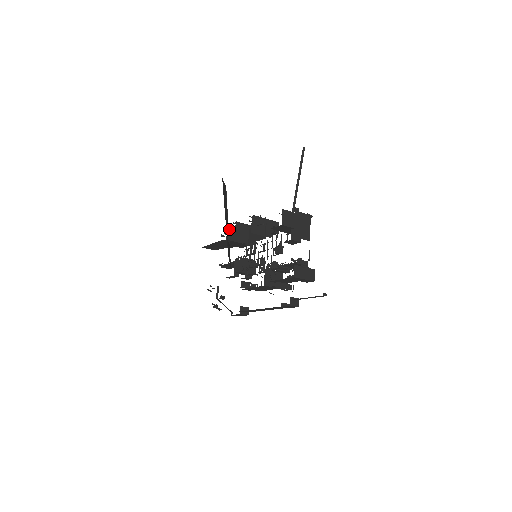
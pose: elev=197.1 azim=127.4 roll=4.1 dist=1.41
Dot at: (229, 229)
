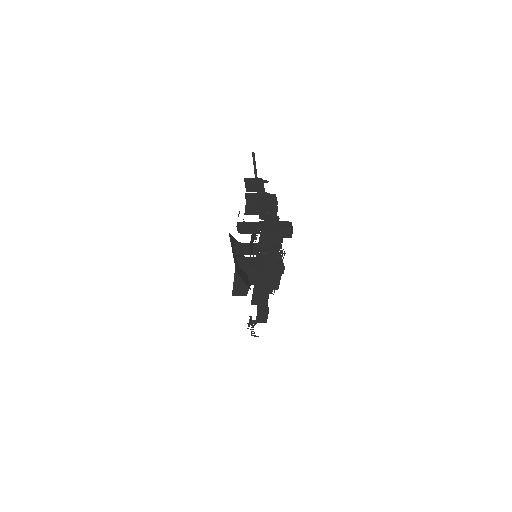
Dot at: (239, 259)
